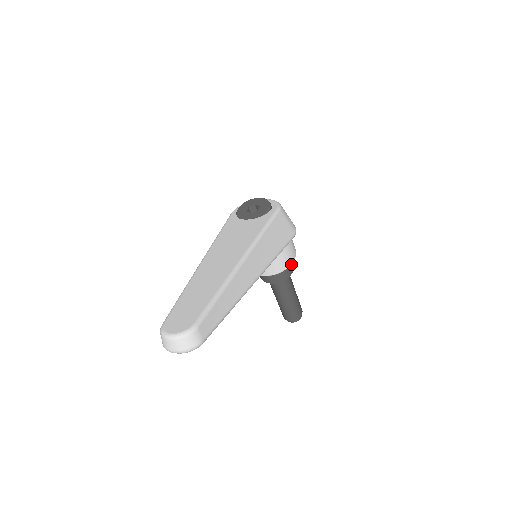
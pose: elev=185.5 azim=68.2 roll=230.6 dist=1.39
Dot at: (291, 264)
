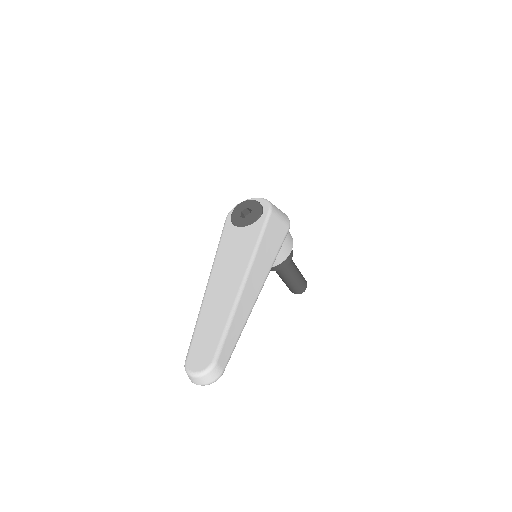
Dot at: occluded
